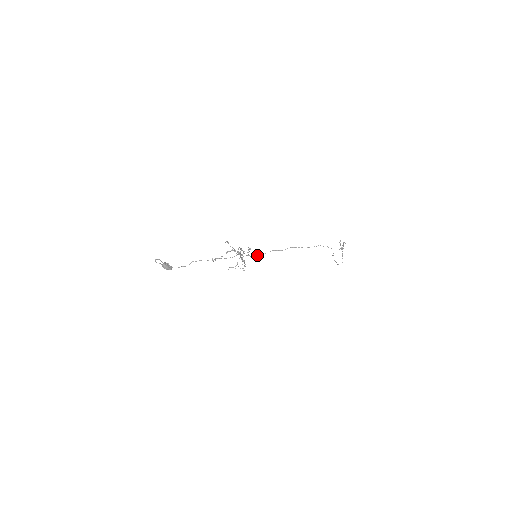
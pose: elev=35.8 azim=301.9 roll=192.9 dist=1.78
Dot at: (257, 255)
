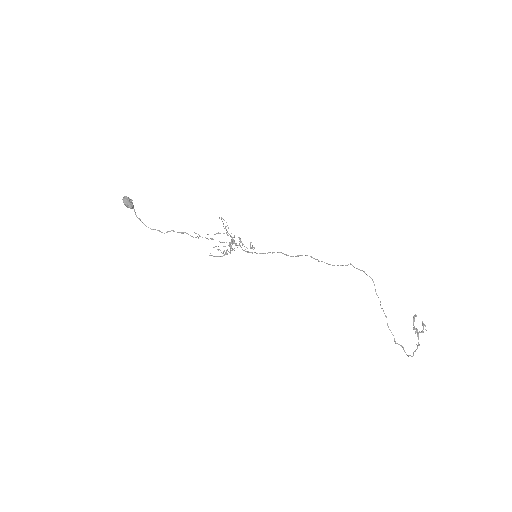
Dot at: occluded
